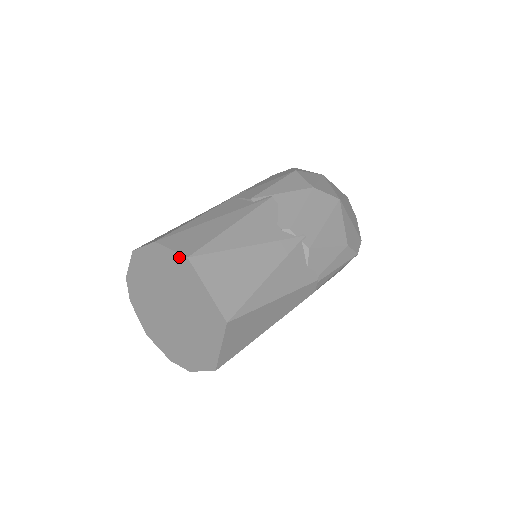
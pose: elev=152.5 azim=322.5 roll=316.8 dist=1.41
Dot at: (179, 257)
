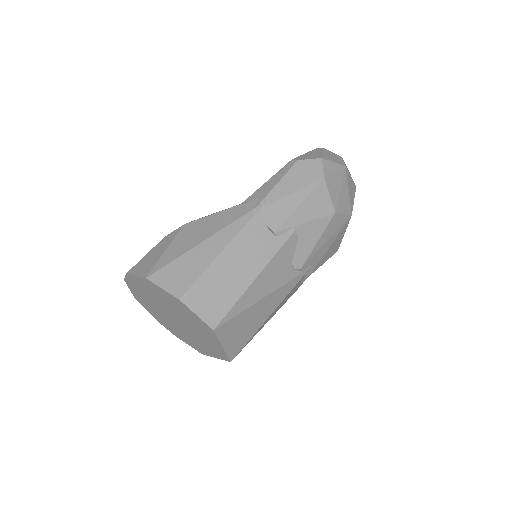
Dot at: (204, 323)
